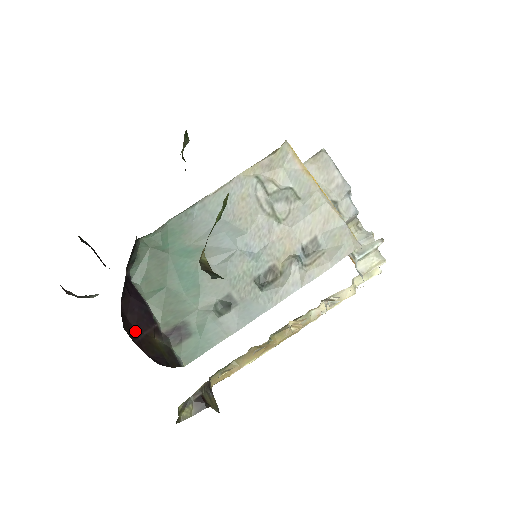
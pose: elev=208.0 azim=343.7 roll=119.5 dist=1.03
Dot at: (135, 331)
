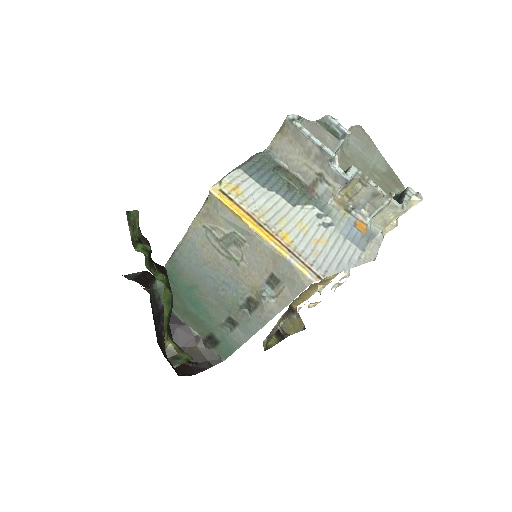
Dot at: occluded
